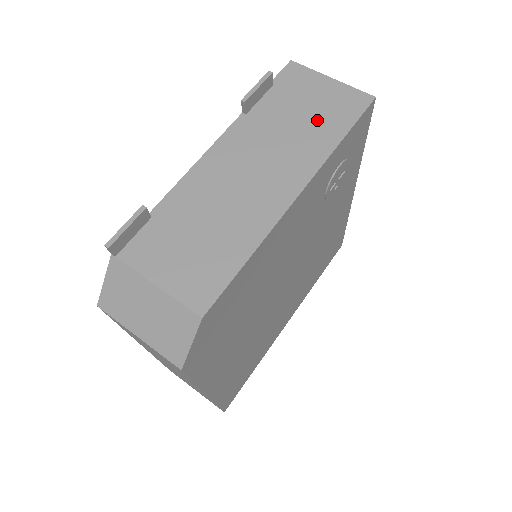
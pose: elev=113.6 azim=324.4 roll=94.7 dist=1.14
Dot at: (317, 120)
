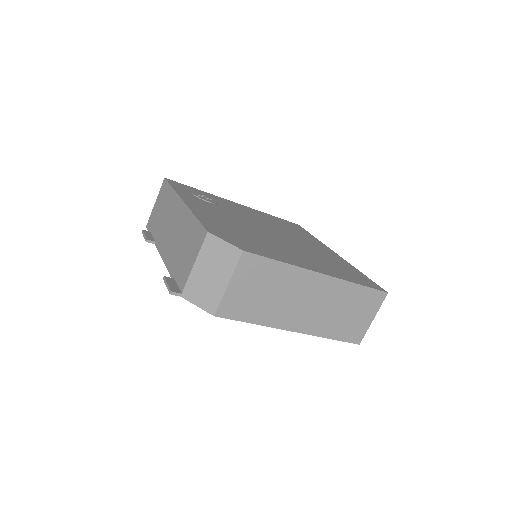
Dot at: (164, 203)
